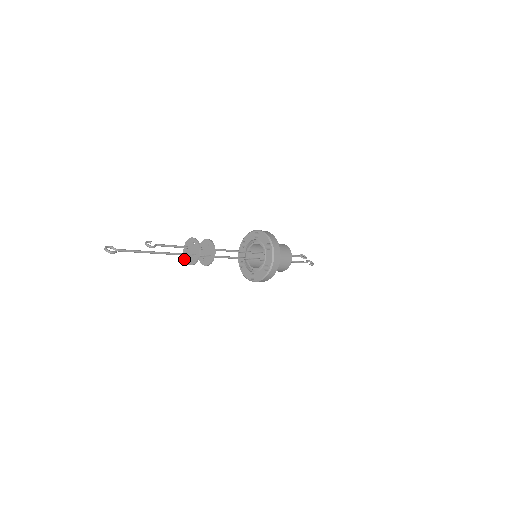
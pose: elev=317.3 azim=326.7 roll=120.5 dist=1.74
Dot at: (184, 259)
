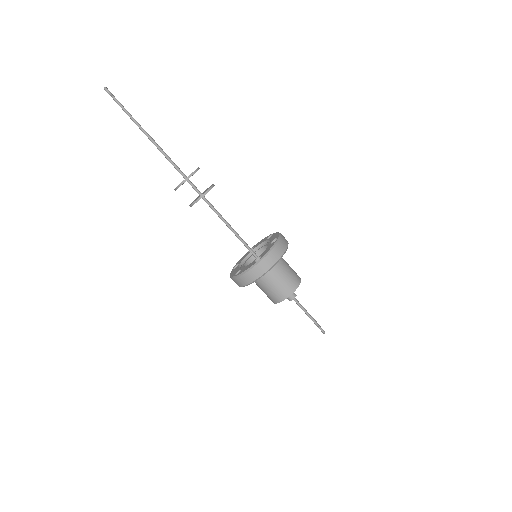
Dot at: occluded
